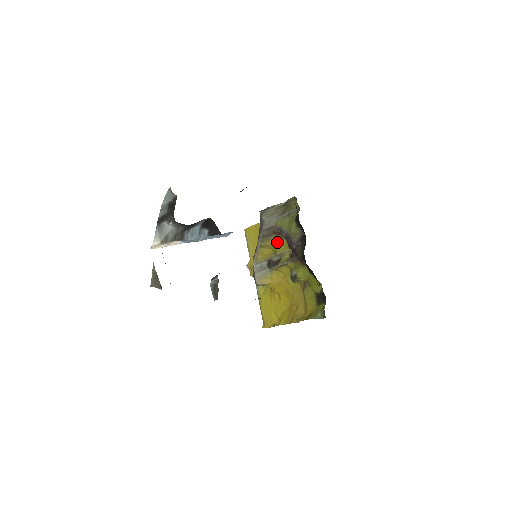
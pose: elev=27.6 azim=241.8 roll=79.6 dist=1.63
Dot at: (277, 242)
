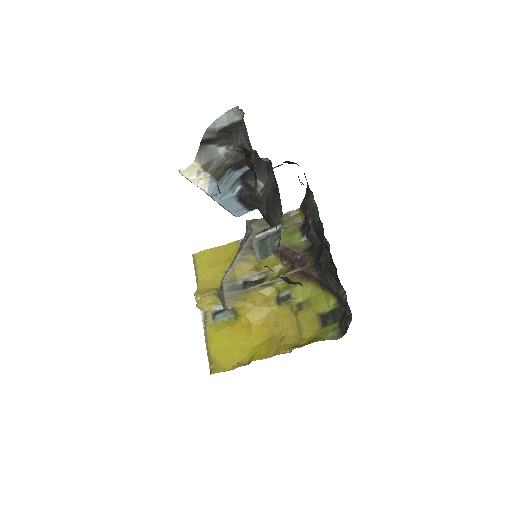
Dot at: occluded
